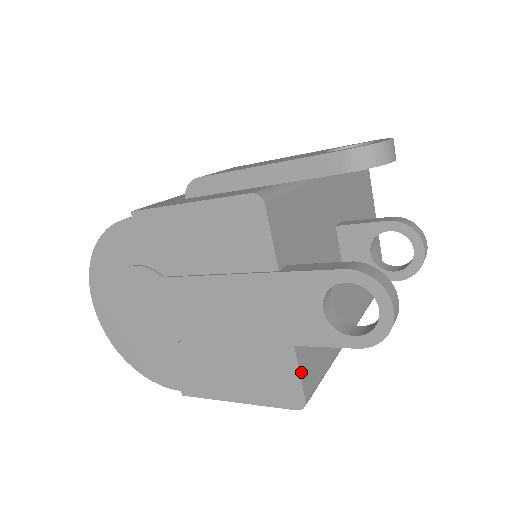
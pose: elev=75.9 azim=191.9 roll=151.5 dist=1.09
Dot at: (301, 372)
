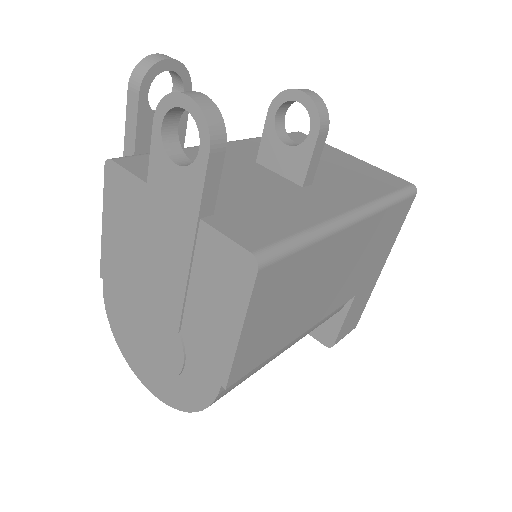
Dot at: (227, 235)
